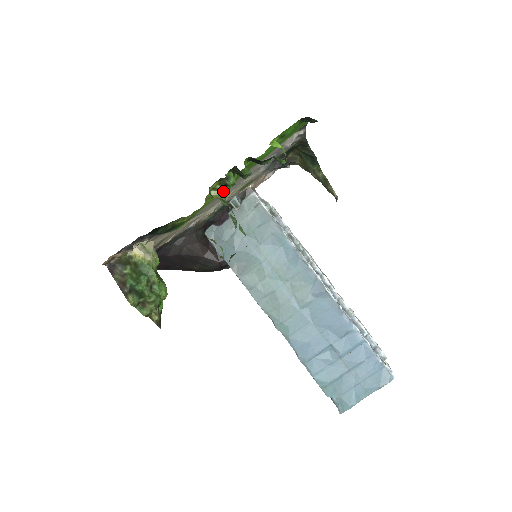
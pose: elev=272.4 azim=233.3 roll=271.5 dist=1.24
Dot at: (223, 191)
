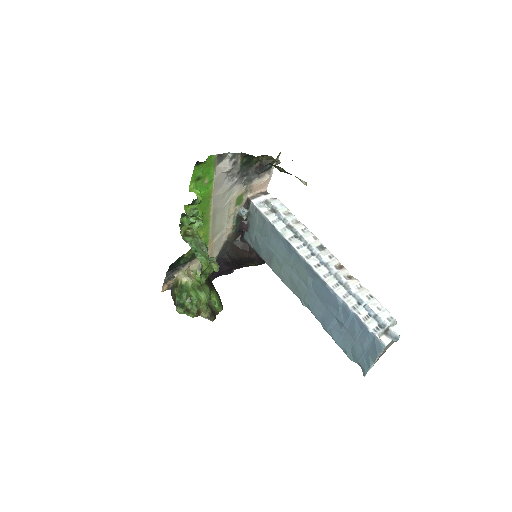
Dot at: (195, 227)
